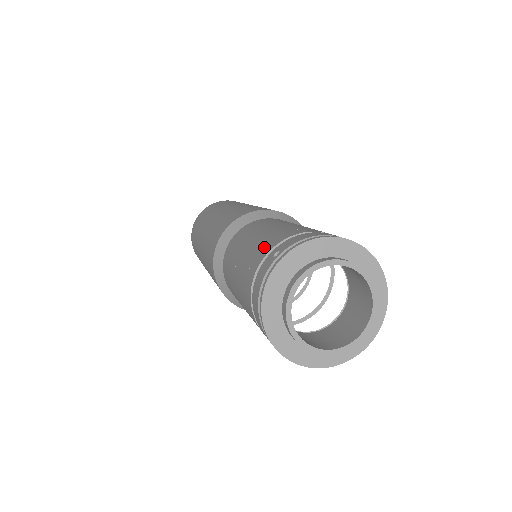
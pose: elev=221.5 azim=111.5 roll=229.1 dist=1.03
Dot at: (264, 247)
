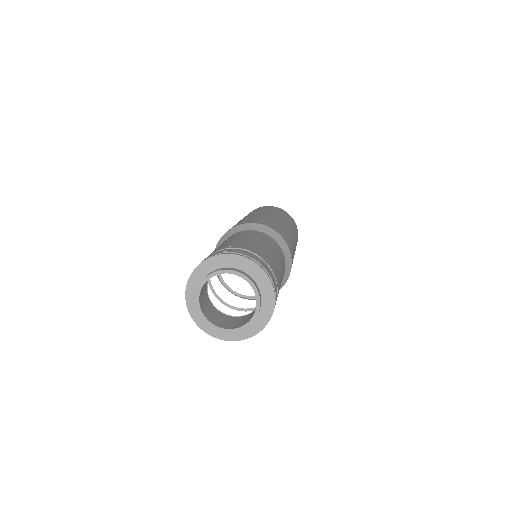
Dot at: (231, 245)
